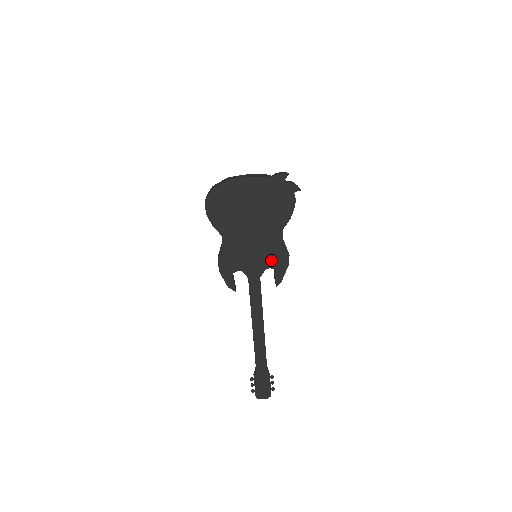
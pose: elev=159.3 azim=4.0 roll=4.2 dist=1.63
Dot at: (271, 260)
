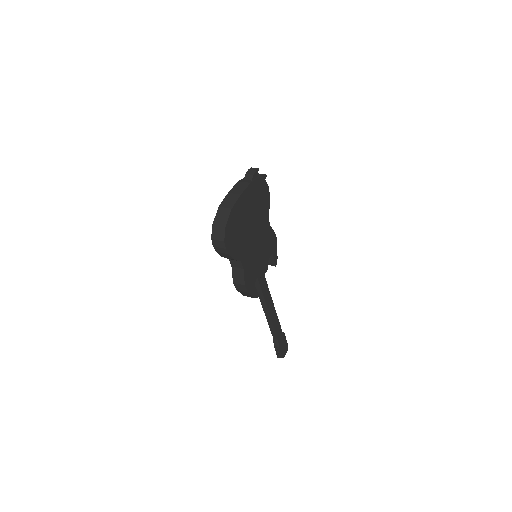
Dot at: (269, 249)
